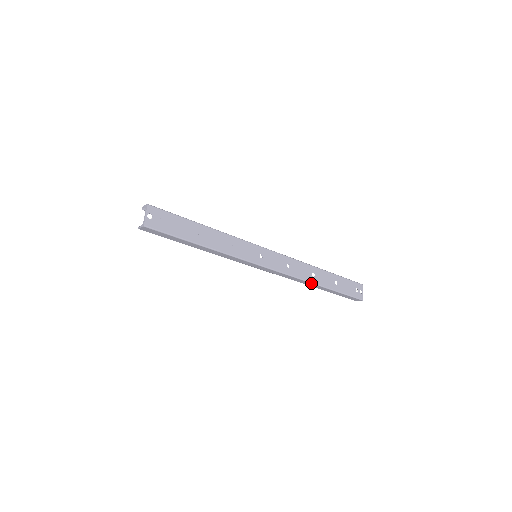
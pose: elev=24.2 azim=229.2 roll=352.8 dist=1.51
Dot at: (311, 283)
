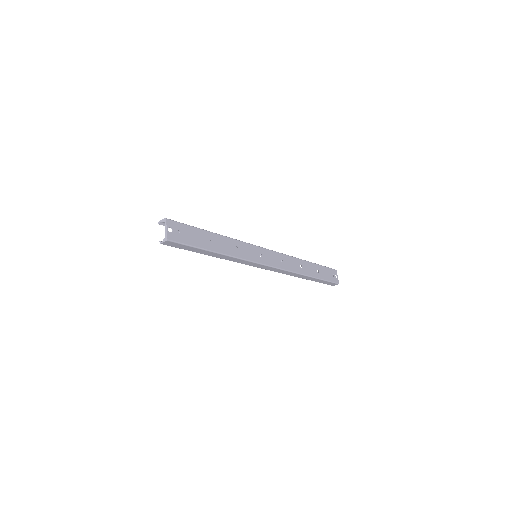
Dot at: (301, 275)
